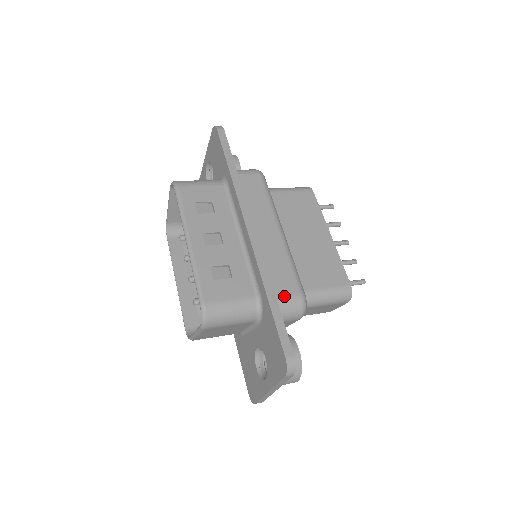
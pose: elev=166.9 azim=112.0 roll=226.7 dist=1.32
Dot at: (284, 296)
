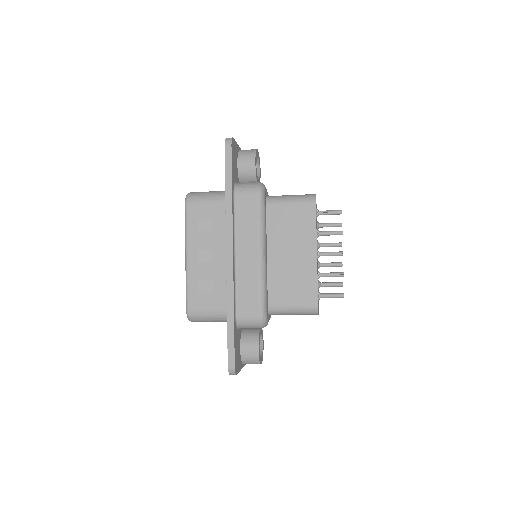
Dot at: (245, 315)
